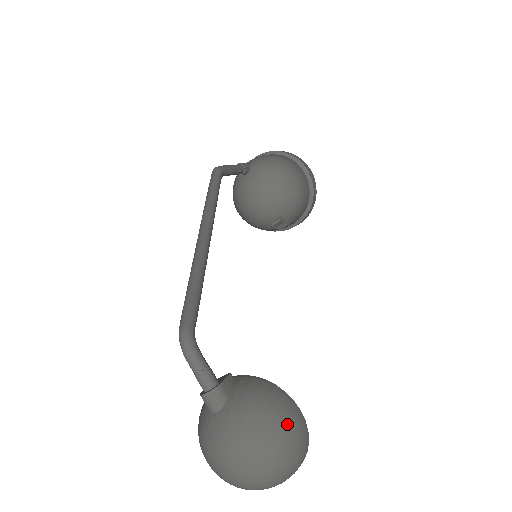
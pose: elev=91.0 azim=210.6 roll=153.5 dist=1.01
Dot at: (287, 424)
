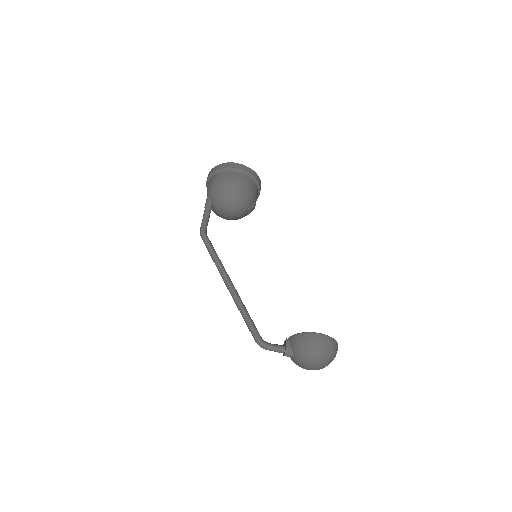
Dot at: (318, 345)
